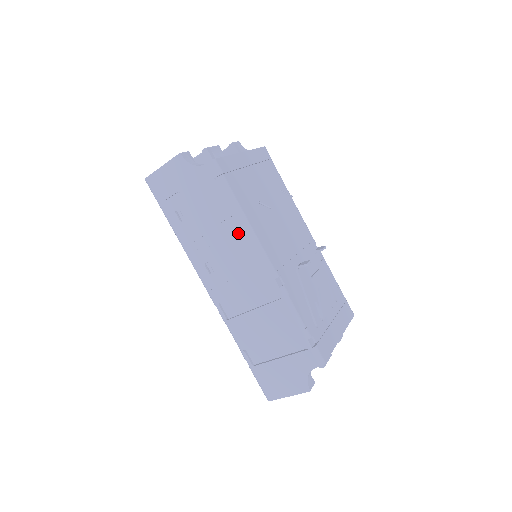
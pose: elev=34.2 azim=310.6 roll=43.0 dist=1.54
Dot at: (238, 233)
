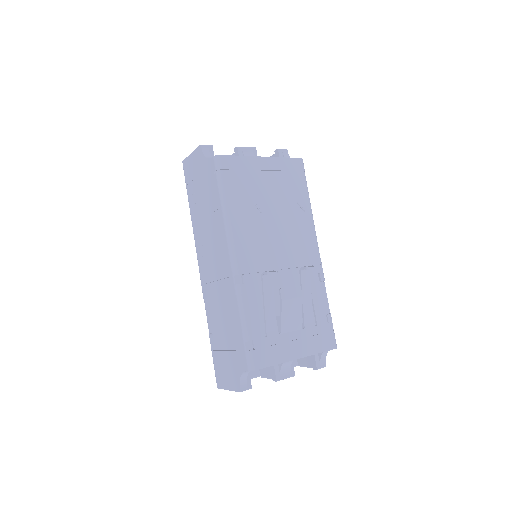
Dot at: (220, 225)
